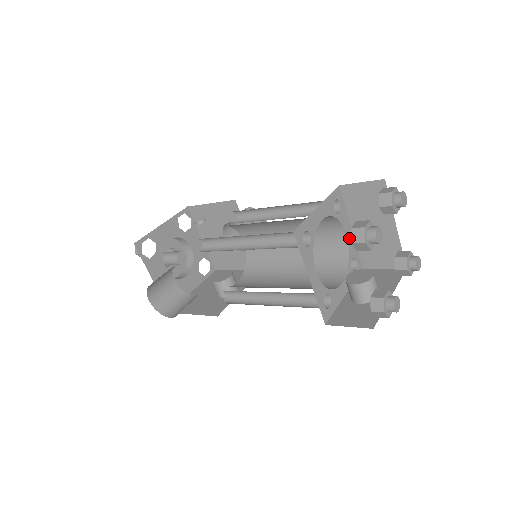
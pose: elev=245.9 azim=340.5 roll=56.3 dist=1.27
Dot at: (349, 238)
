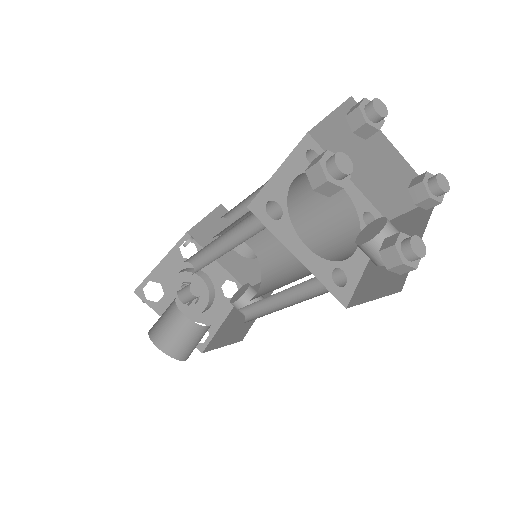
Dot at: (349, 190)
